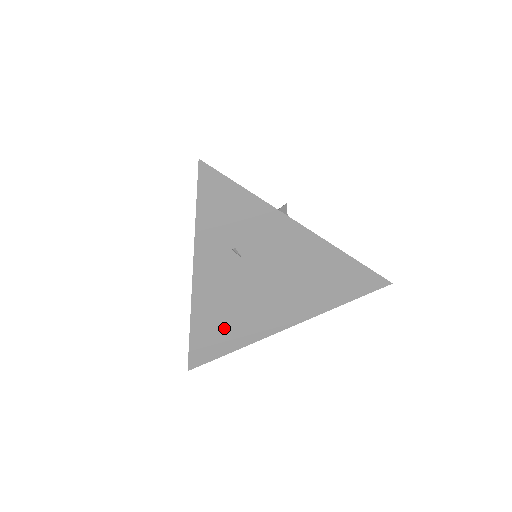
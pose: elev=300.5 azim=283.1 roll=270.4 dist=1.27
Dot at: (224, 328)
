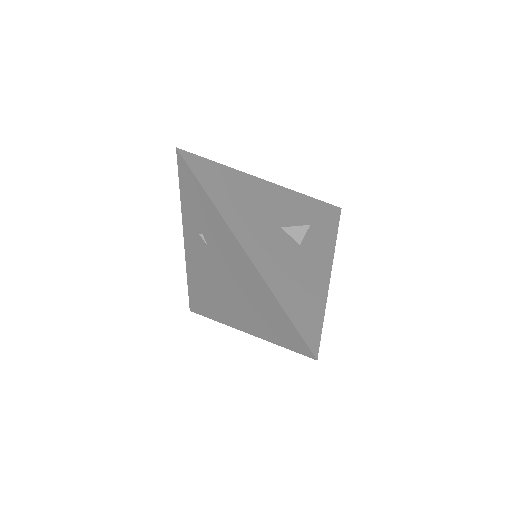
Dot at: (204, 295)
